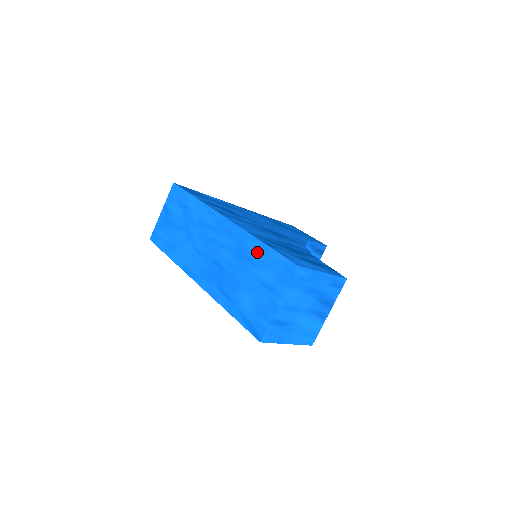
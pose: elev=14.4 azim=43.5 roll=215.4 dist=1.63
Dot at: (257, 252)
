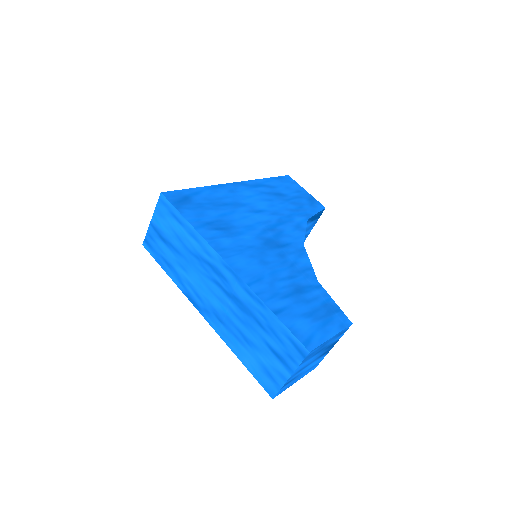
Dot at: (266, 318)
